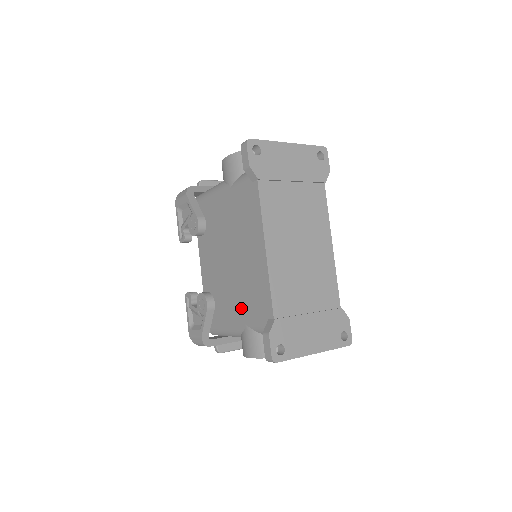
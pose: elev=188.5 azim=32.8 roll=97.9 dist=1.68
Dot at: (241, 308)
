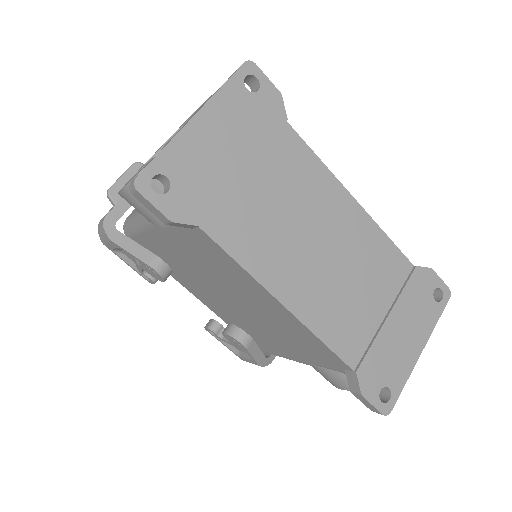
Dot at: (292, 349)
